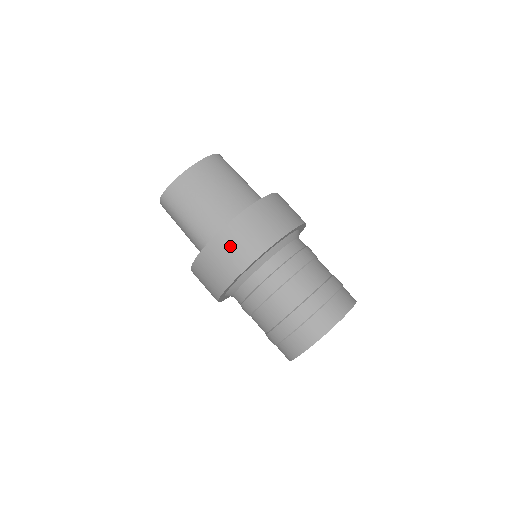
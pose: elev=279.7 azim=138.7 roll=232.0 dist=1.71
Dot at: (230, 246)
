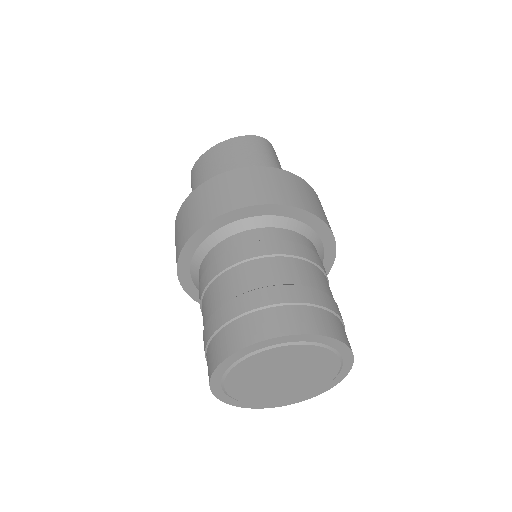
Dot at: (188, 213)
